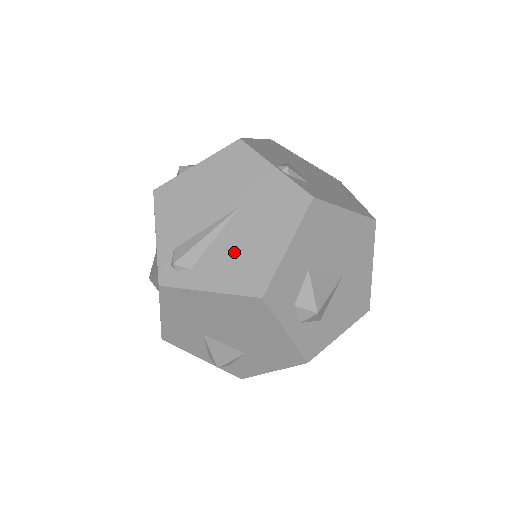
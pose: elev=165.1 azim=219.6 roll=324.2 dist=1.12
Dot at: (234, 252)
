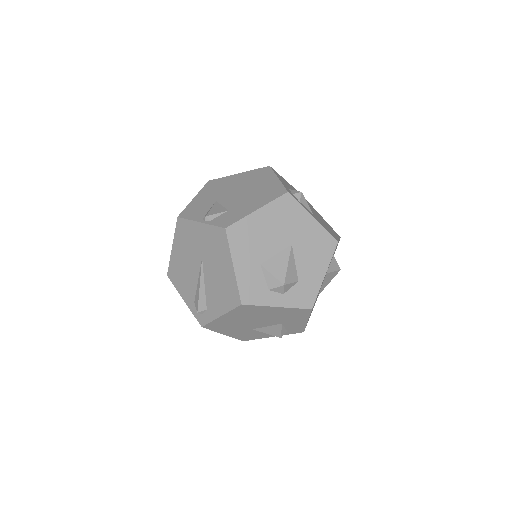
Dot at: (216, 287)
